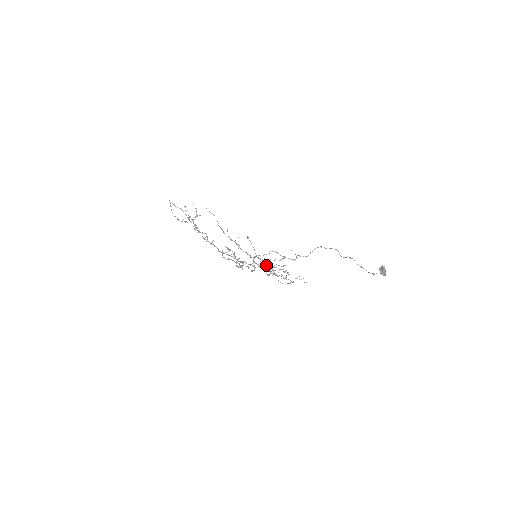
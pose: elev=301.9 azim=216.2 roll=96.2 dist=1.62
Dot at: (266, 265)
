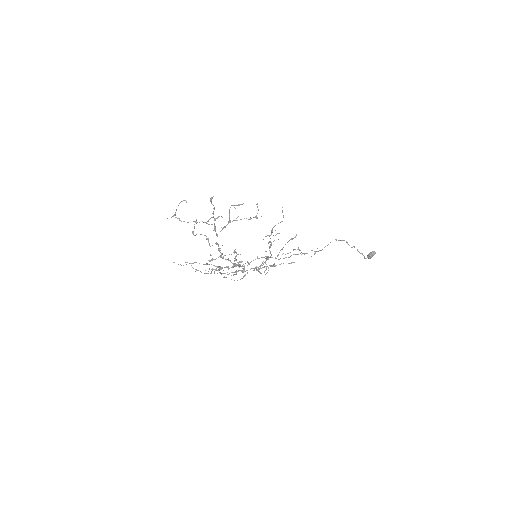
Dot at: (269, 265)
